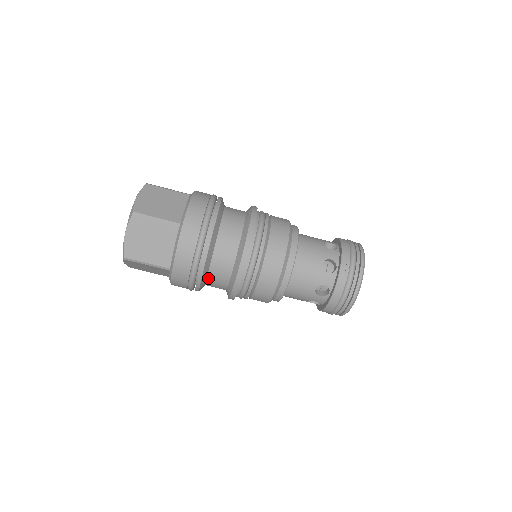
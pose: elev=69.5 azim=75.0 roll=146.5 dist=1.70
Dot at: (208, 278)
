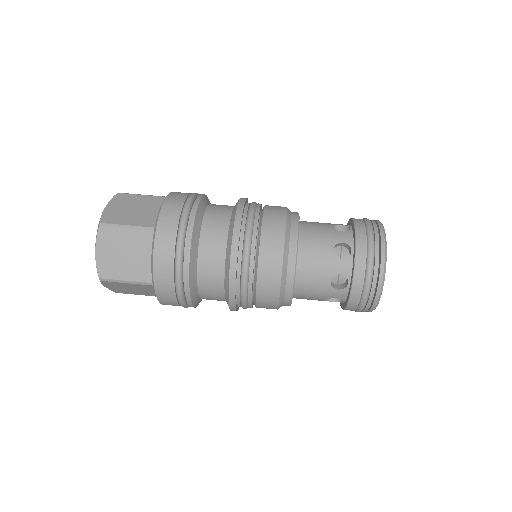
Dot at: (199, 288)
